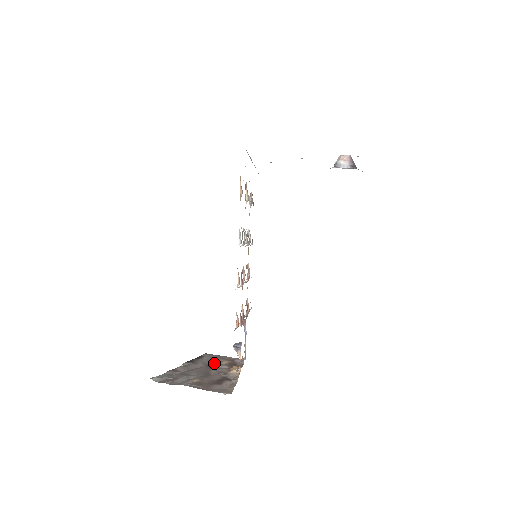
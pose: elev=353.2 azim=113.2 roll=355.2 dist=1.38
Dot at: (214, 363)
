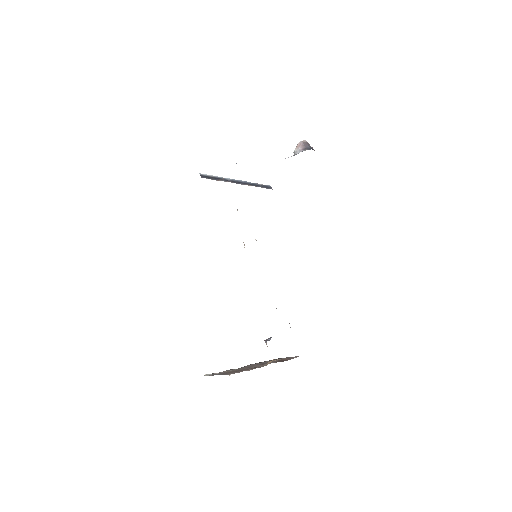
Dot at: occluded
